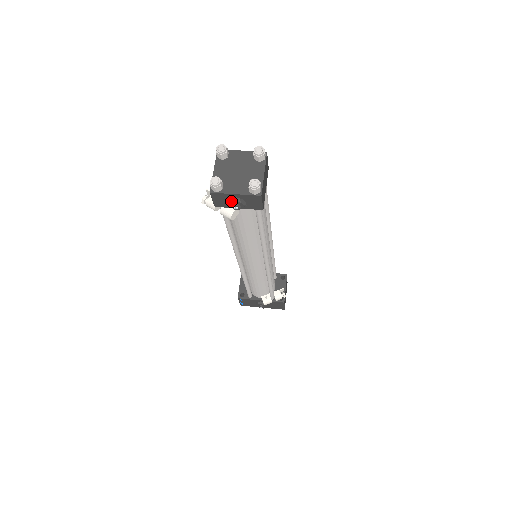
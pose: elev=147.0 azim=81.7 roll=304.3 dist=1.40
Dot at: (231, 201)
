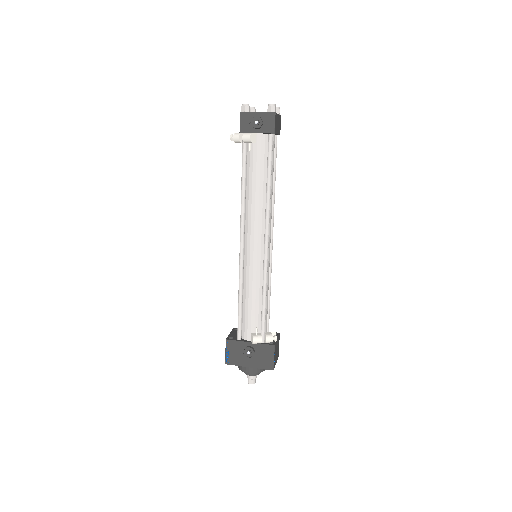
Dot at: (254, 117)
